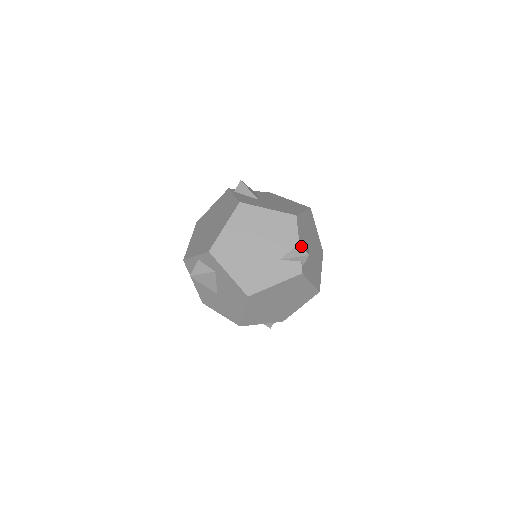
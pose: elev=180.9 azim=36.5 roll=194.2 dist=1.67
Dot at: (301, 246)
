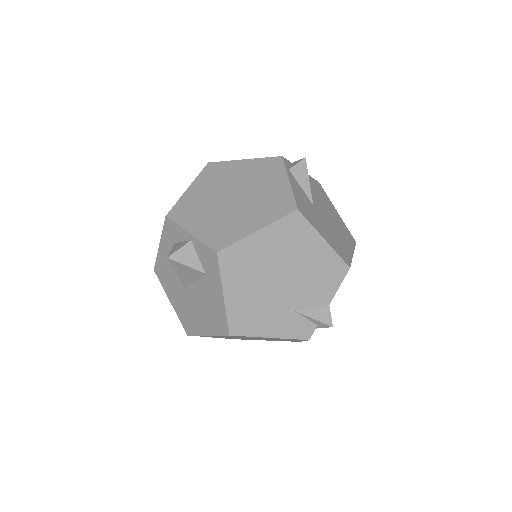
Dot at: occluded
